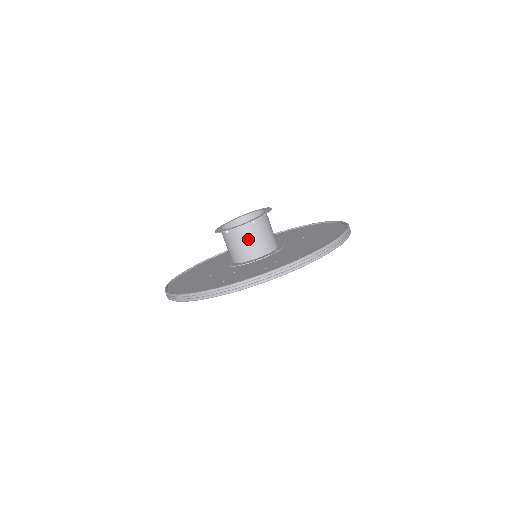
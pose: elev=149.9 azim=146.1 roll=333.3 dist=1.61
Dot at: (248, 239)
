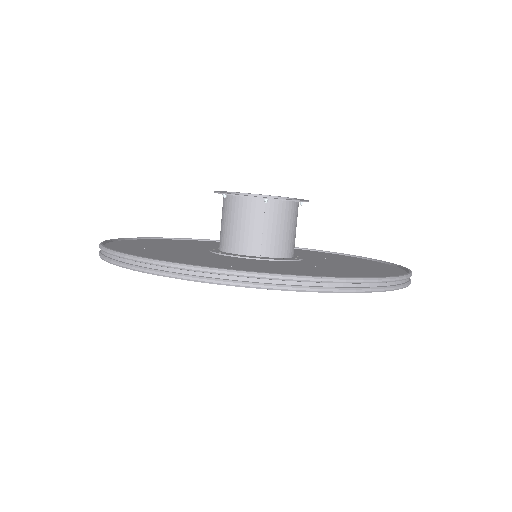
Dot at: (287, 225)
